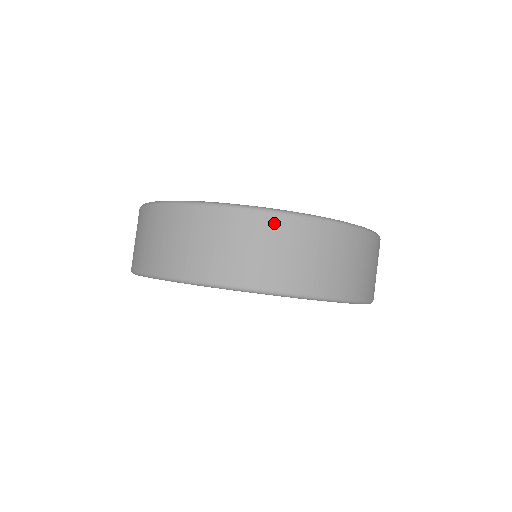
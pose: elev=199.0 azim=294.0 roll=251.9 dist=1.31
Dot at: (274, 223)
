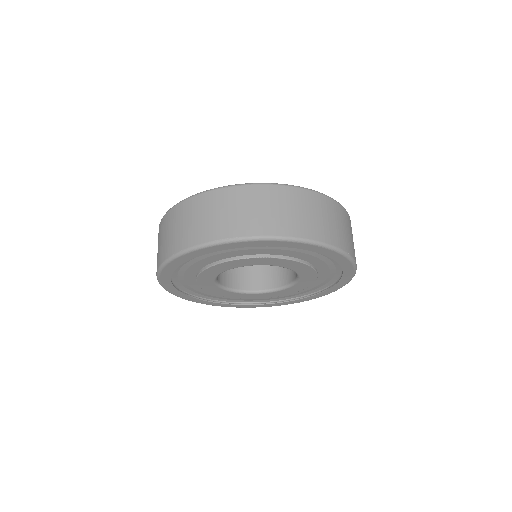
Dot at: (202, 199)
